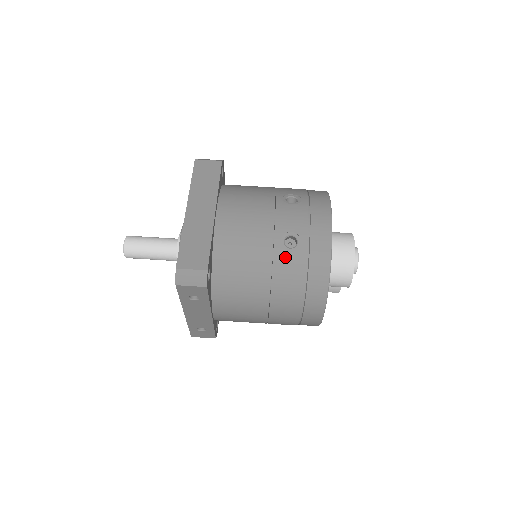
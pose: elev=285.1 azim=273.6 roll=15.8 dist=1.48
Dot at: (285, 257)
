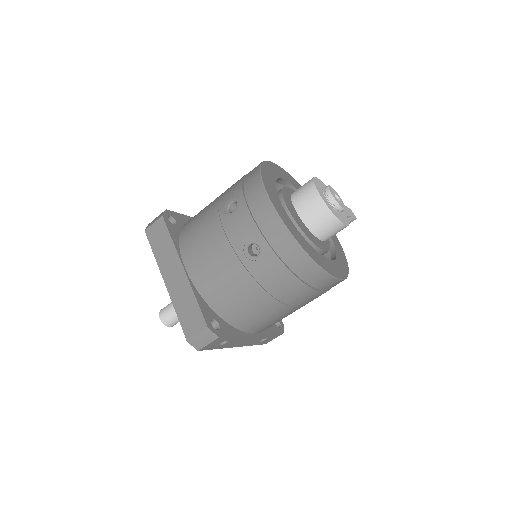
Dot at: (259, 266)
